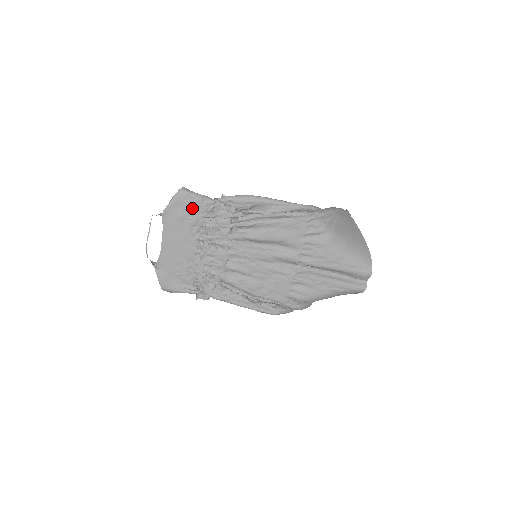
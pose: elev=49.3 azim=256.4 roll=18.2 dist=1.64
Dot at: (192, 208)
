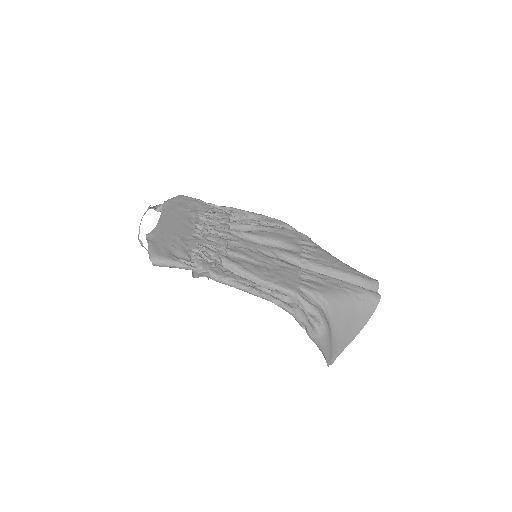
Dot at: (192, 205)
